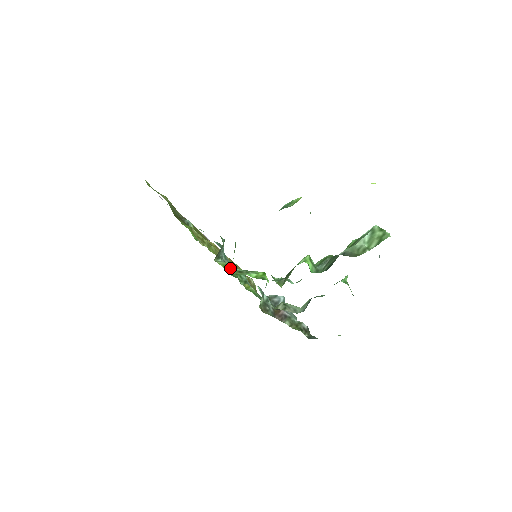
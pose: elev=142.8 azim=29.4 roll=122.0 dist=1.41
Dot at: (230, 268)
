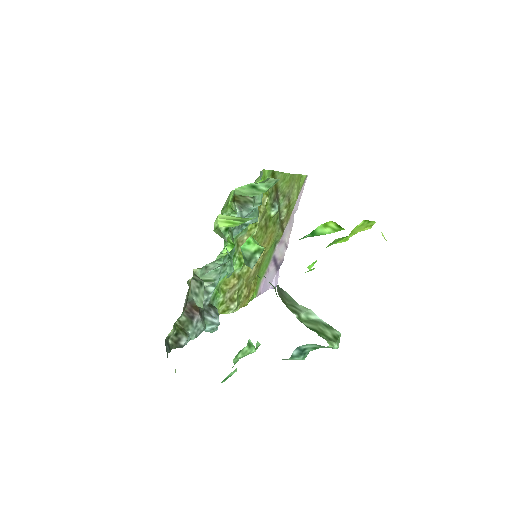
Dot at: occluded
